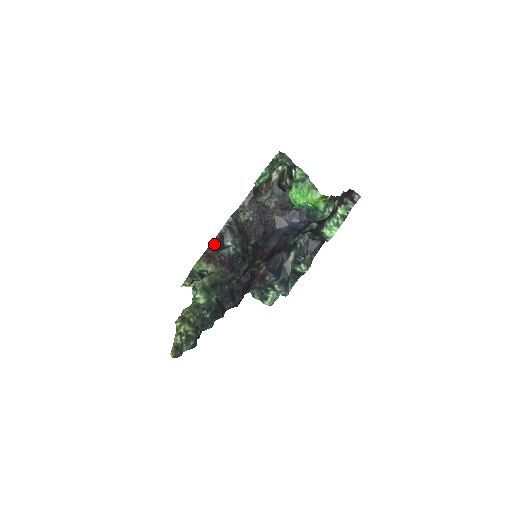
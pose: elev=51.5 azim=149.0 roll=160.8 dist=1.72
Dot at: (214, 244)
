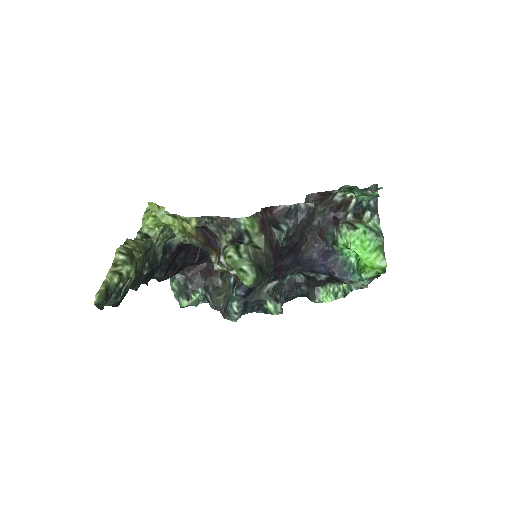
Dot at: (268, 211)
